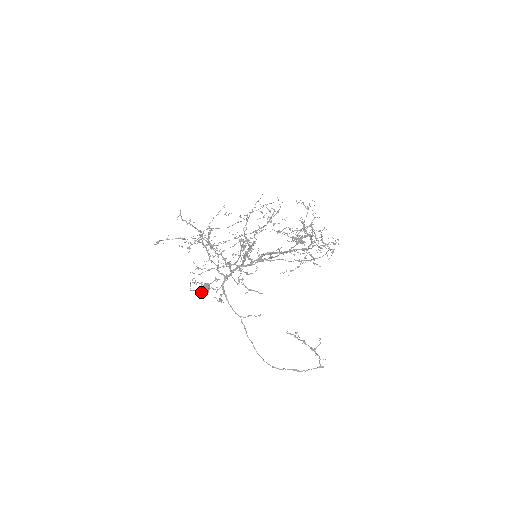
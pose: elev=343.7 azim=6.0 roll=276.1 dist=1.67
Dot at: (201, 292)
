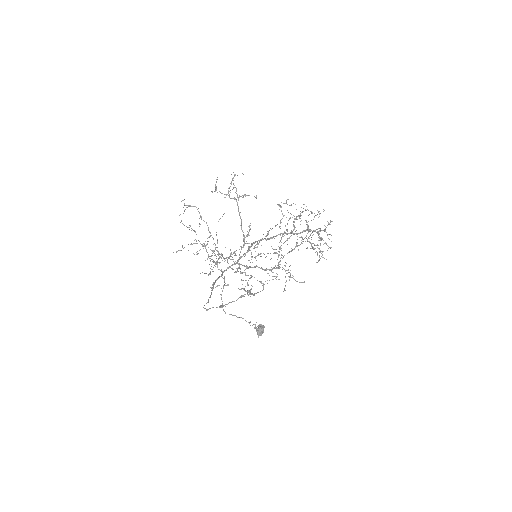
Dot at: occluded
